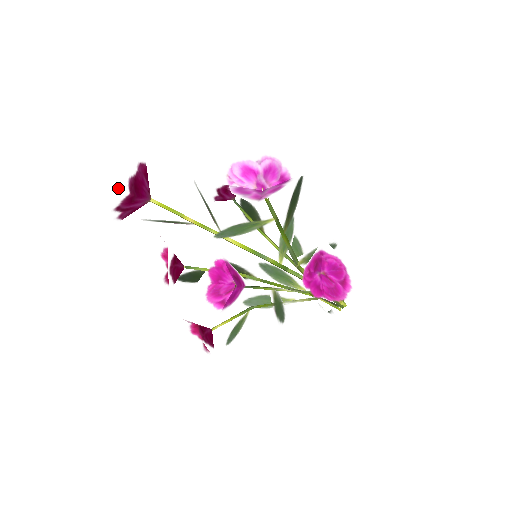
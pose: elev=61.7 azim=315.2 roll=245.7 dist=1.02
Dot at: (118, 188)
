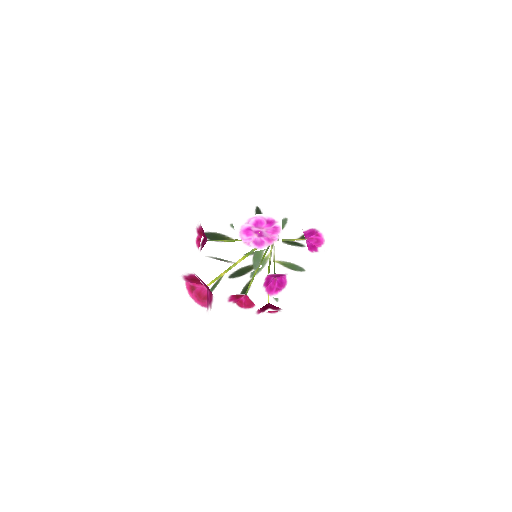
Dot at: (214, 298)
